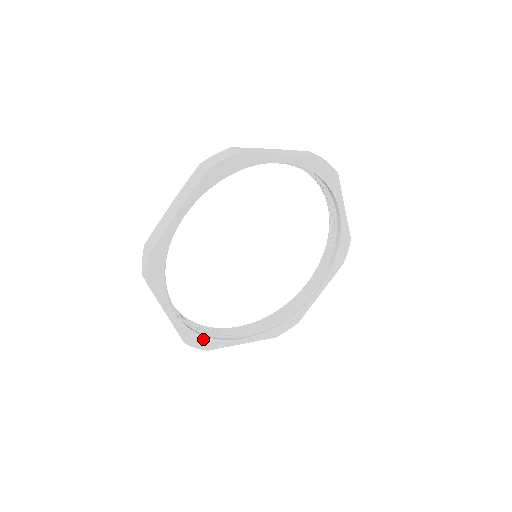
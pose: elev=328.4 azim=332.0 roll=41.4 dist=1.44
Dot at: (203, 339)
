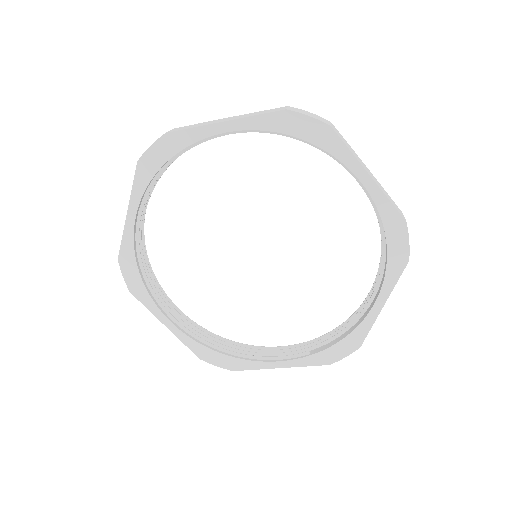
Dot at: (136, 276)
